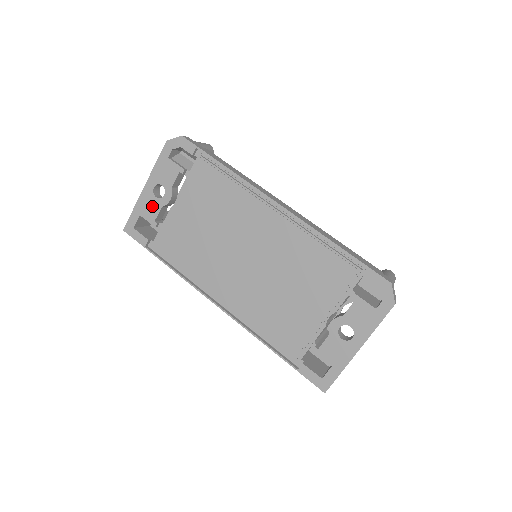
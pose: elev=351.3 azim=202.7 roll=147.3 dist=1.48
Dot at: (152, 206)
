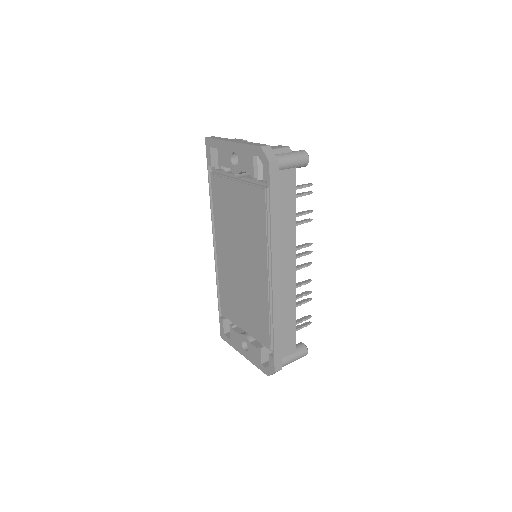
Dot at: (226, 158)
